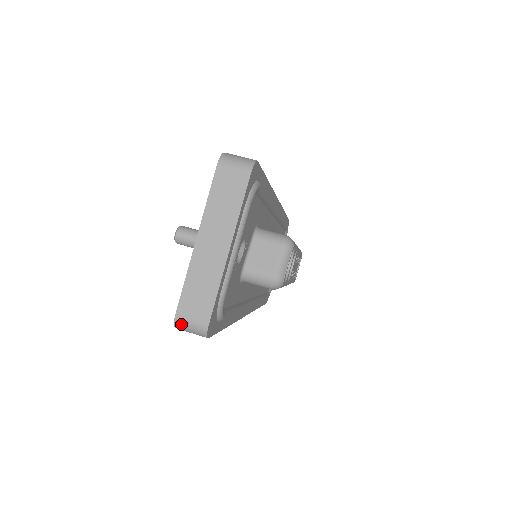
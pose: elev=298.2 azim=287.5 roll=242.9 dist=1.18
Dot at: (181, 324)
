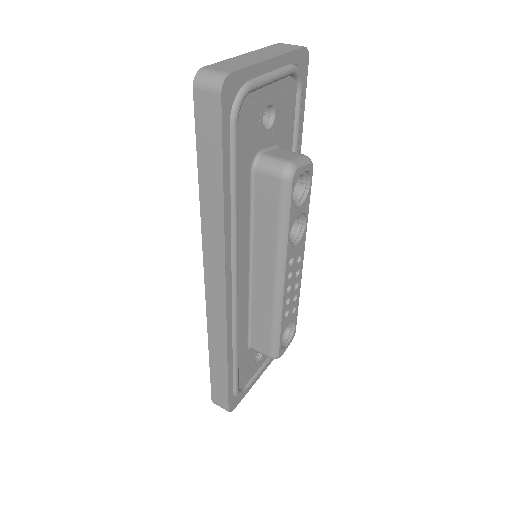
Dot at: (203, 73)
